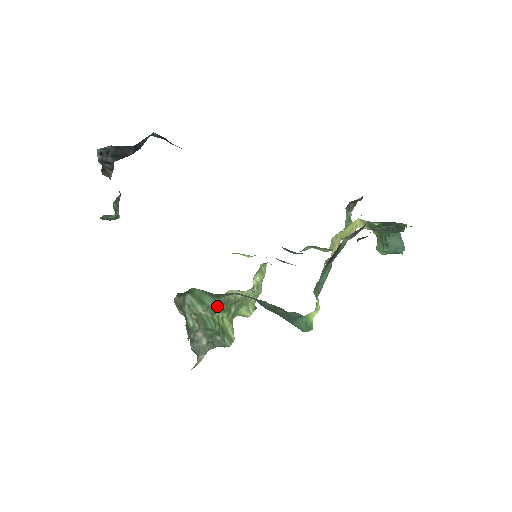
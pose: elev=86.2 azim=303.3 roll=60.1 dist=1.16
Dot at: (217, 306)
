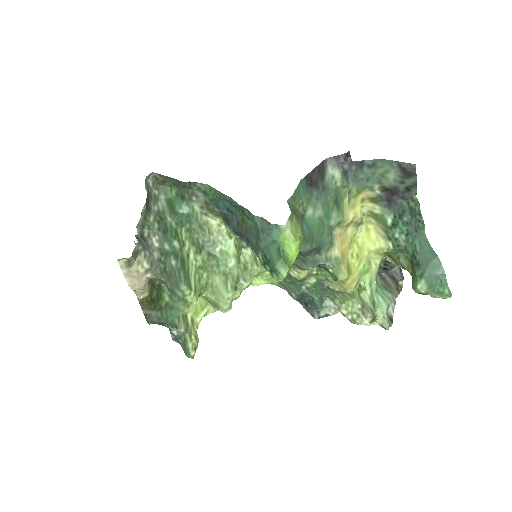
Dot at: (186, 223)
